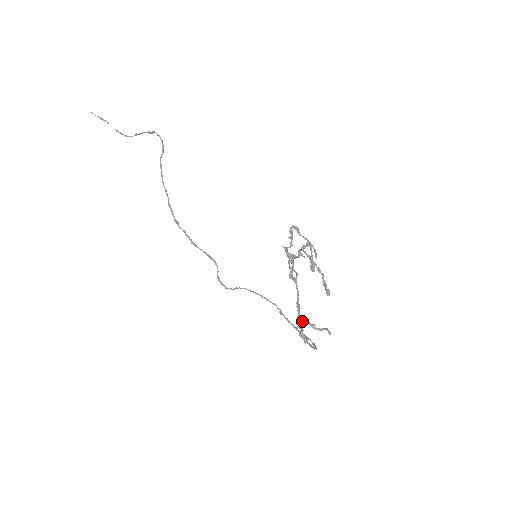
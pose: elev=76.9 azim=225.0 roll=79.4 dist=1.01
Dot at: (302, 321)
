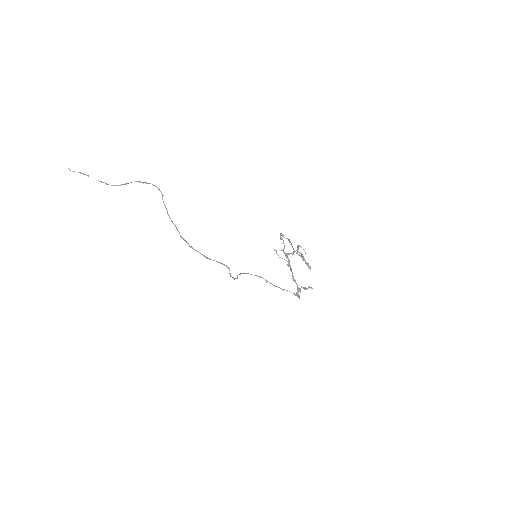
Dot at: (300, 288)
